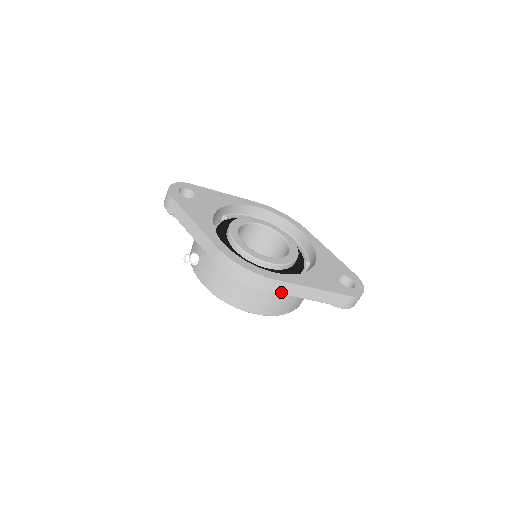
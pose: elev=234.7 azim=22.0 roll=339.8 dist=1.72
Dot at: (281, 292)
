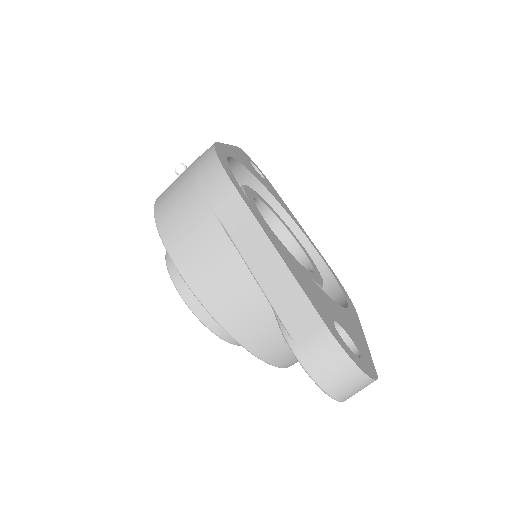
Dot at: (226, 221)
